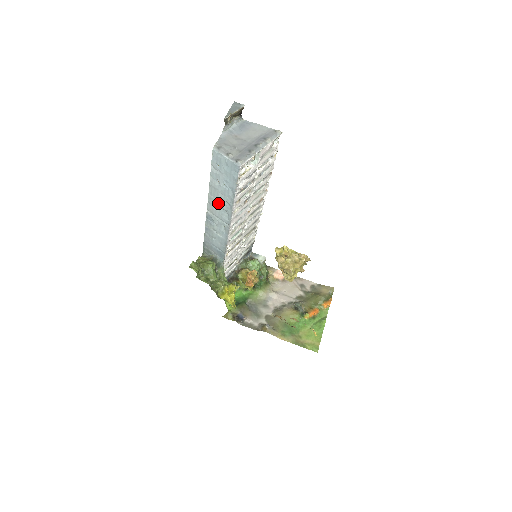
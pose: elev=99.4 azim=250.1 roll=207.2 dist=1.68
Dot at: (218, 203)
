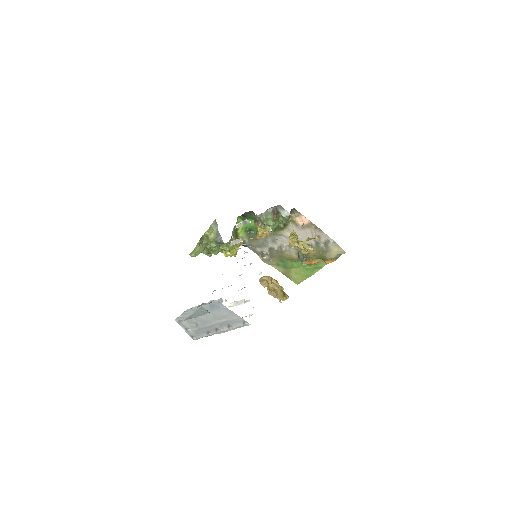
Dot at: occluded
